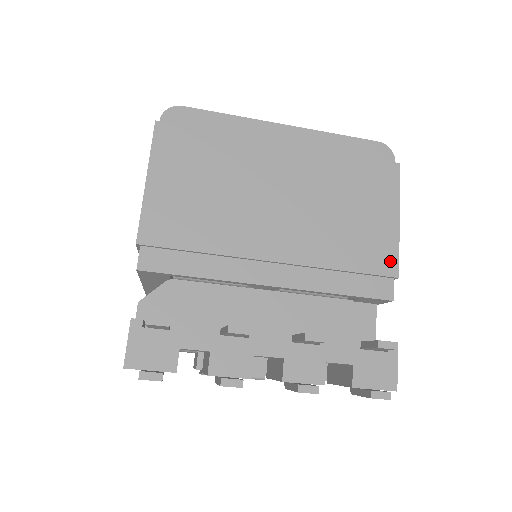
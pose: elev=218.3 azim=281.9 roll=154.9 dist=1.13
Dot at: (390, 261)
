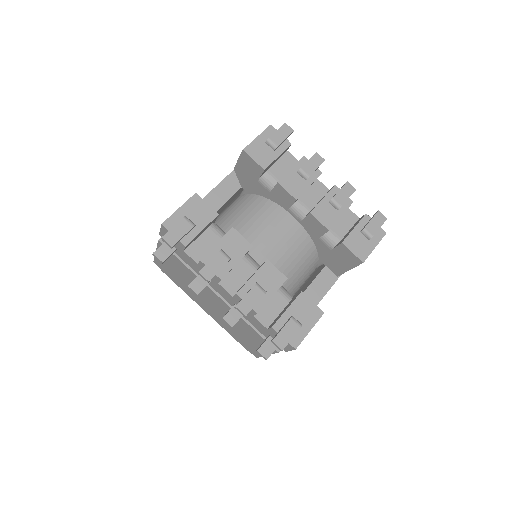
Dot at: occluded
